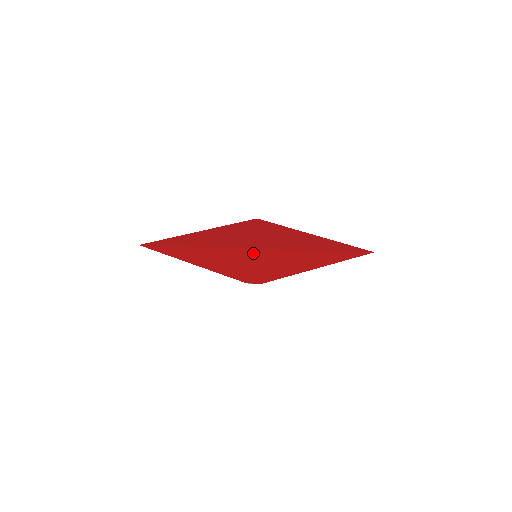
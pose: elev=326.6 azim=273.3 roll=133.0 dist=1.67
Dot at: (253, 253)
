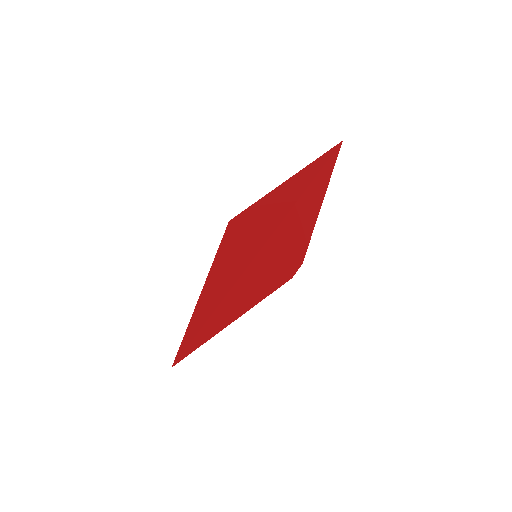
Dot at: (269, 248)
